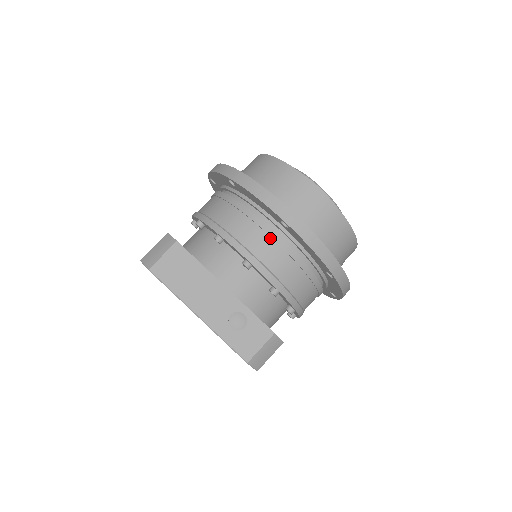
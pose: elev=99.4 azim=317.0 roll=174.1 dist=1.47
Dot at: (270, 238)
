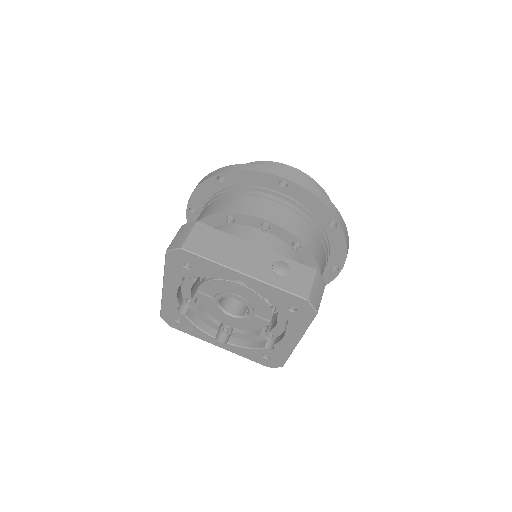
Dot at: (275, 202)
